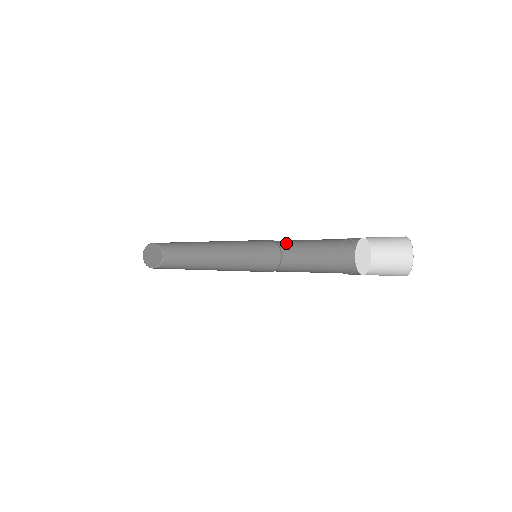
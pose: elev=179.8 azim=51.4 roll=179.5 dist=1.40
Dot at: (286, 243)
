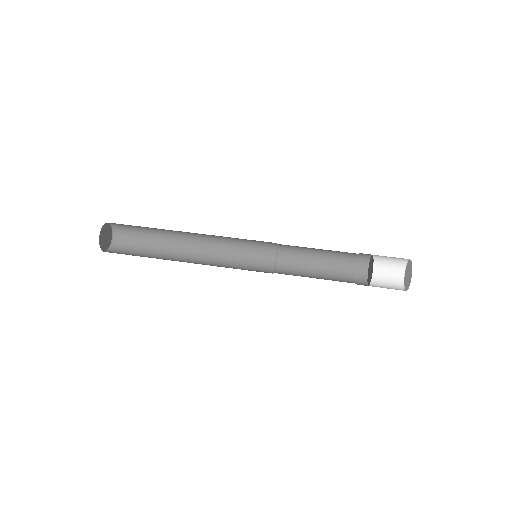
Dot at: (288, 247)
